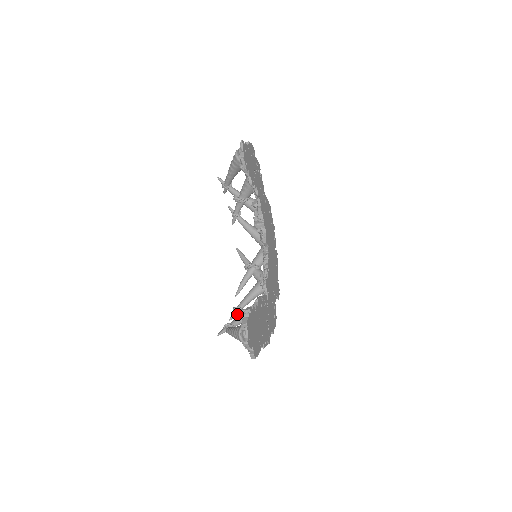
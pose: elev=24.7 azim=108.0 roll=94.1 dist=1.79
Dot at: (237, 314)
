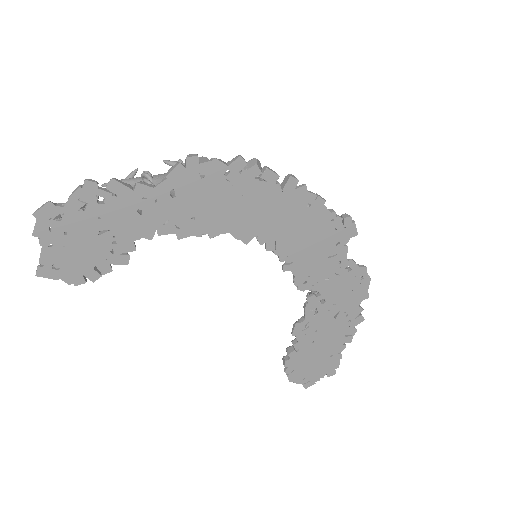
Dot at: occluded
